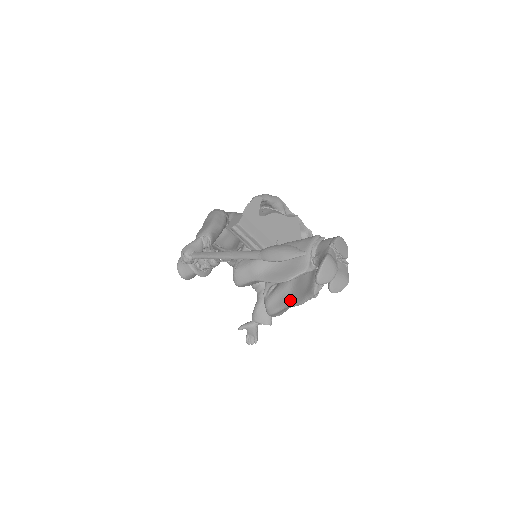
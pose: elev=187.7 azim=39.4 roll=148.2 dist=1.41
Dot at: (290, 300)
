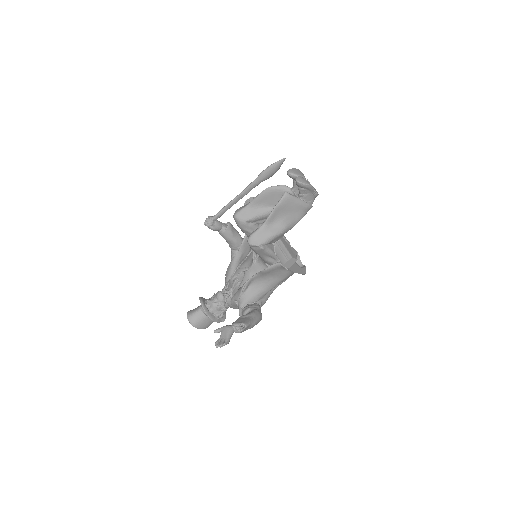
Dot at: occluded
